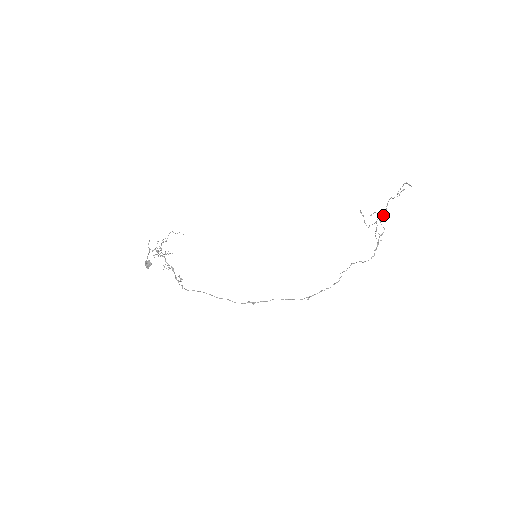
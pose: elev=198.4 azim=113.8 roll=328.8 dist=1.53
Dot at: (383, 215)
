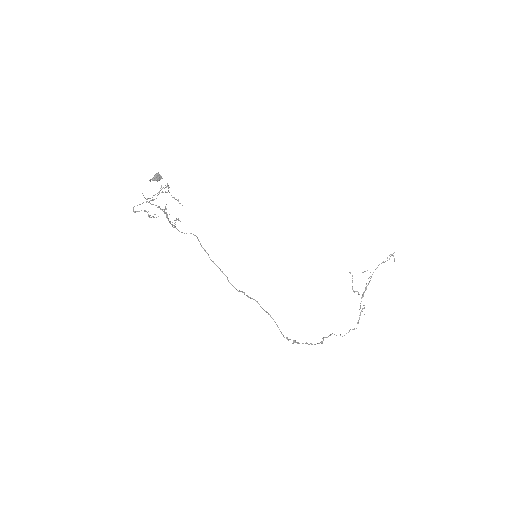
Dot at: occluded
